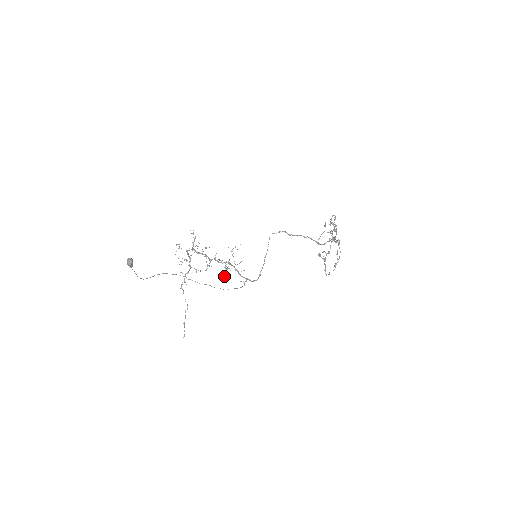
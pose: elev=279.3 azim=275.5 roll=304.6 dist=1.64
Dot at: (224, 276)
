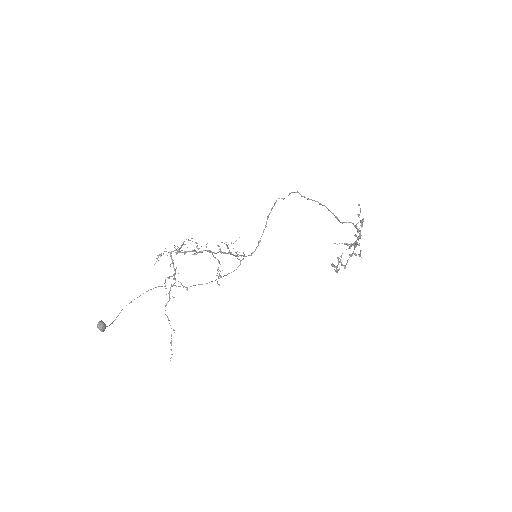
Dot at: occluded
